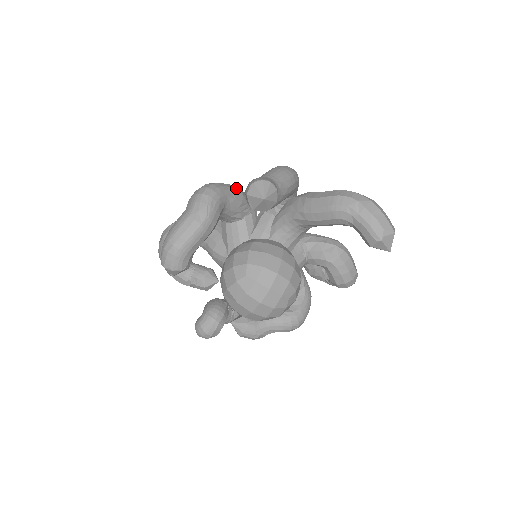
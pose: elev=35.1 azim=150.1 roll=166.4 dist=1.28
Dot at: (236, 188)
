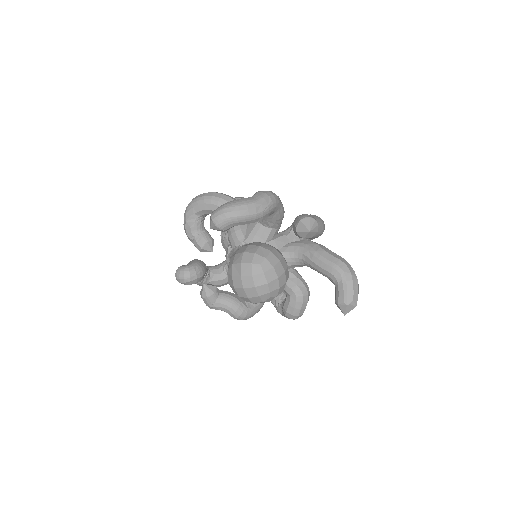
Dot at: occluded
